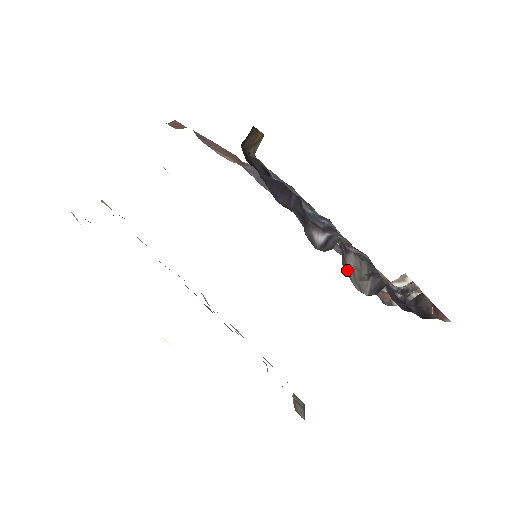
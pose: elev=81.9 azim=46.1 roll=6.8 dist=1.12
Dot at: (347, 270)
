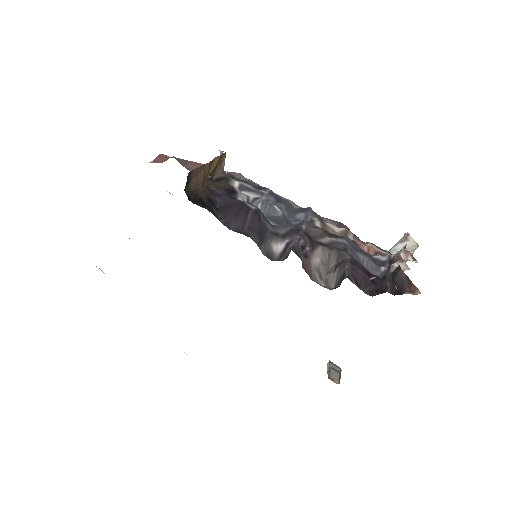
Dot at: (310, 270)
